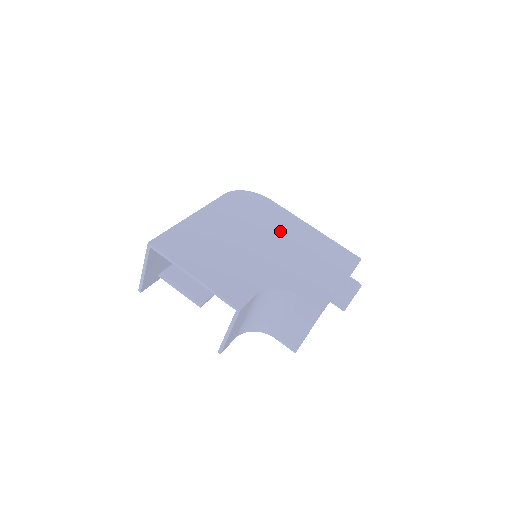
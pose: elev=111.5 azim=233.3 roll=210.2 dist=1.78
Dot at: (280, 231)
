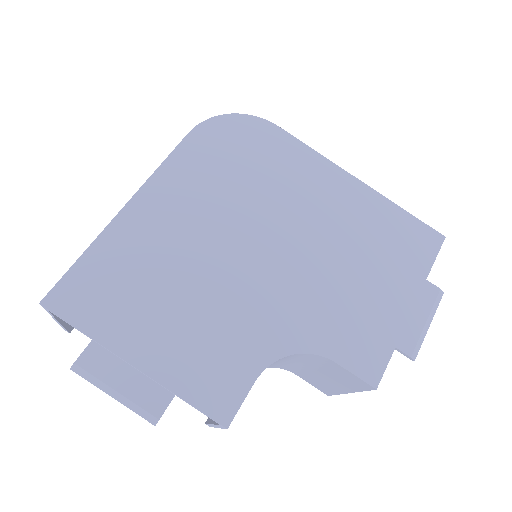
Dot at: (297, 205)
